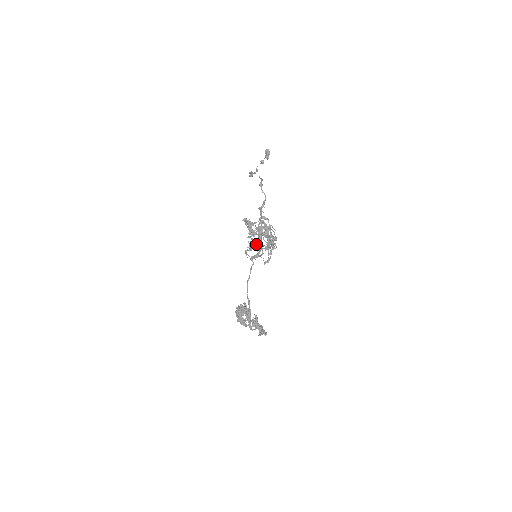
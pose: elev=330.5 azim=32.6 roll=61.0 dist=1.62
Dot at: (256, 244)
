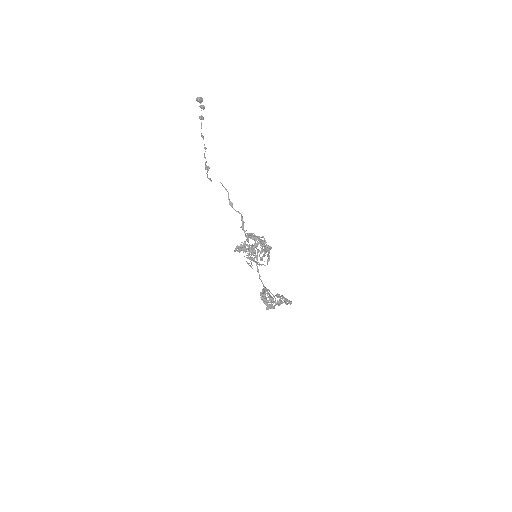
Dot at: (255, 261)
